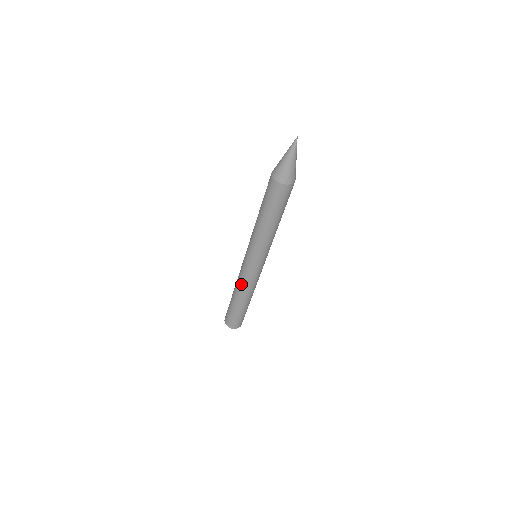
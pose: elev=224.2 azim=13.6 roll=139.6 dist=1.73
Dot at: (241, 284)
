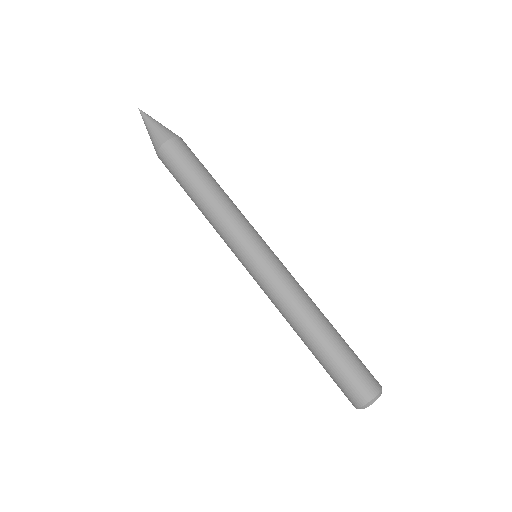
Dot at: (278, 309)
